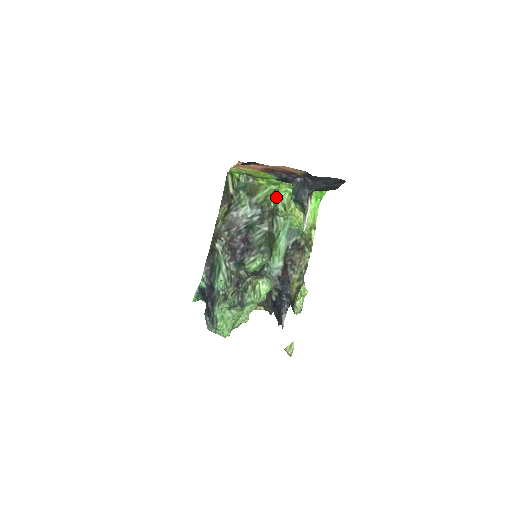
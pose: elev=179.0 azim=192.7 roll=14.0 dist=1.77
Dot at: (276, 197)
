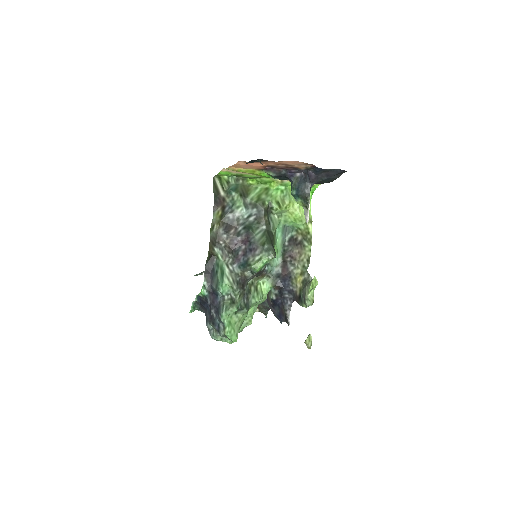
Dot at: (269, 195)
